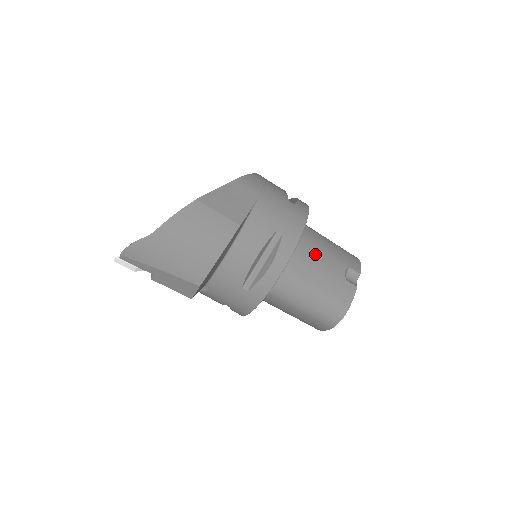
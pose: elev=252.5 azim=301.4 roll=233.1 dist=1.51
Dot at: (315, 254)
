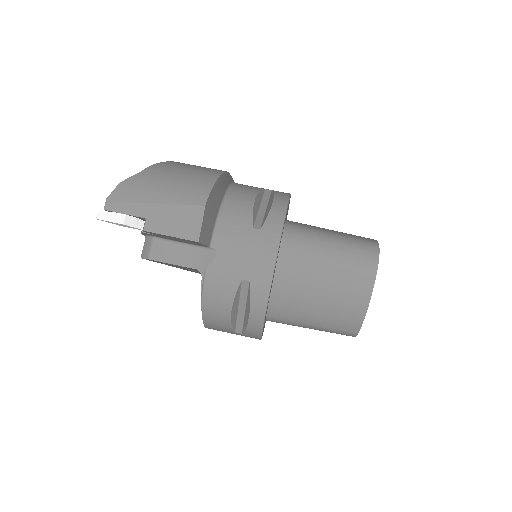
Dot at: occluded
